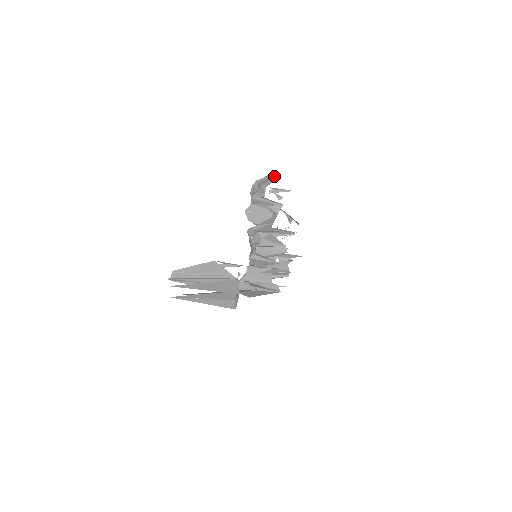
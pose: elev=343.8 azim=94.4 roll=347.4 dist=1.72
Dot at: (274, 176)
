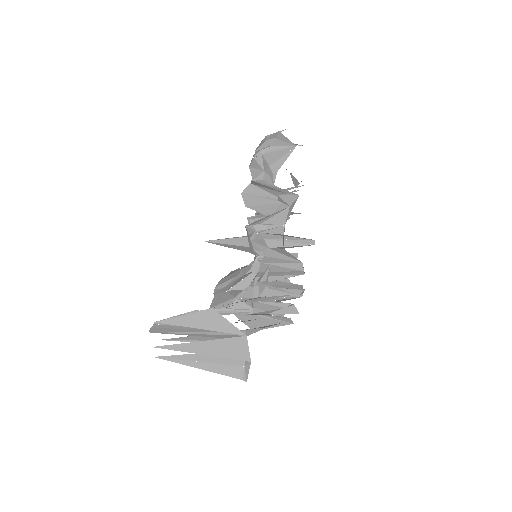
Dot at: (287, 147)
